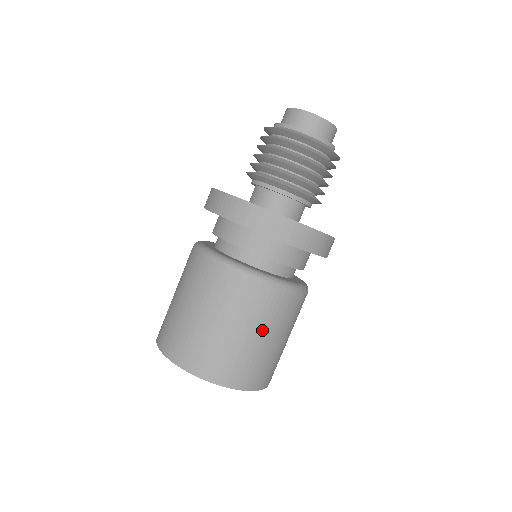
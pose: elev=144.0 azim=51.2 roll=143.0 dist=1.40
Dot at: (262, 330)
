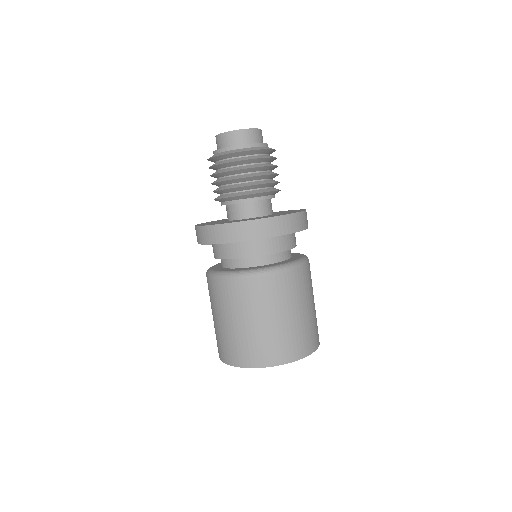
Dot at: (277, 311)
